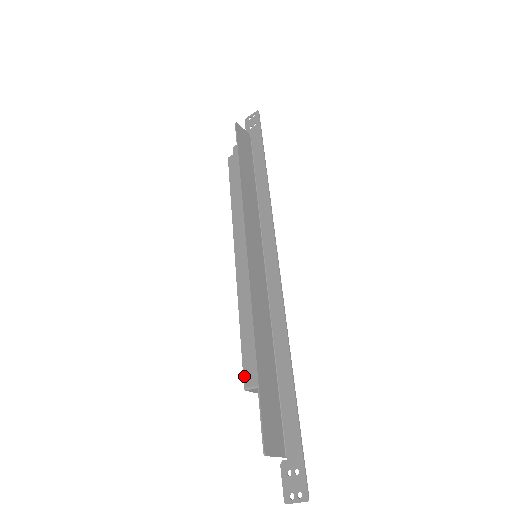
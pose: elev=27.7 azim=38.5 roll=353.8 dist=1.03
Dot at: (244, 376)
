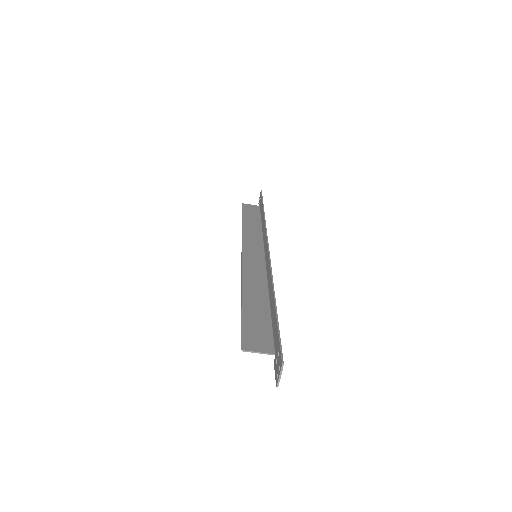
Dot at: occluded
